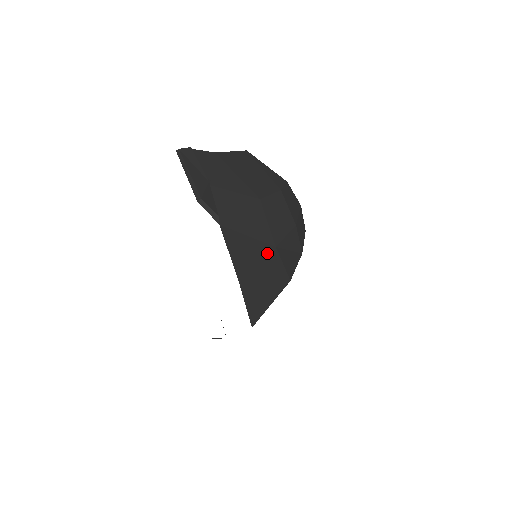
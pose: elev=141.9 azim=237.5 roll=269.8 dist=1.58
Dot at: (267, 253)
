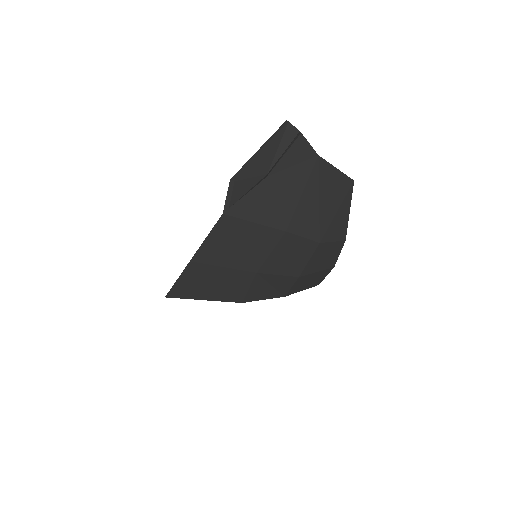
Dot at: (242, 269)
